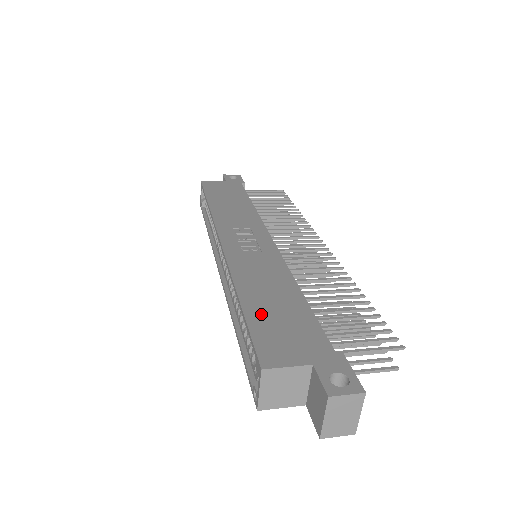
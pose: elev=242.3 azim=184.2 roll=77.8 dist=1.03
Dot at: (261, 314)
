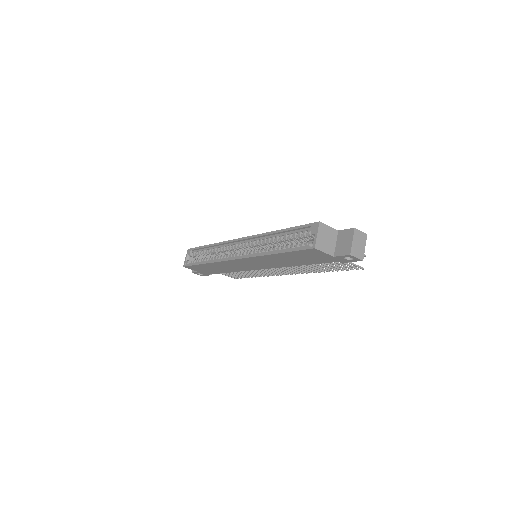
Dot at: occluded
